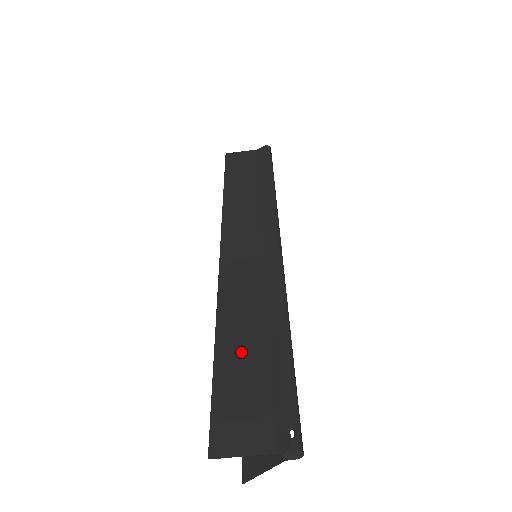
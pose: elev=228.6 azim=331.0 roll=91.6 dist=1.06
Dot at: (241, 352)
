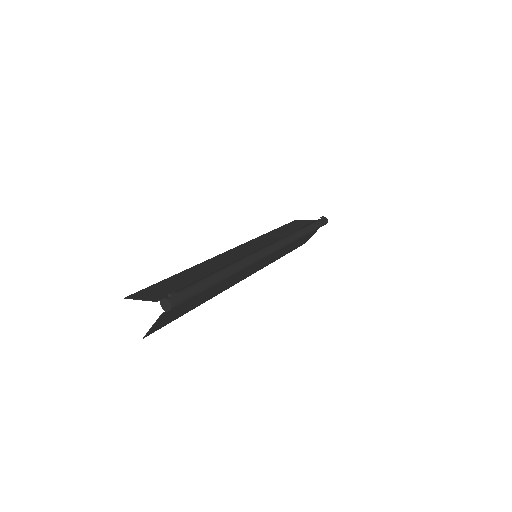
Dot at: (191, 275)
